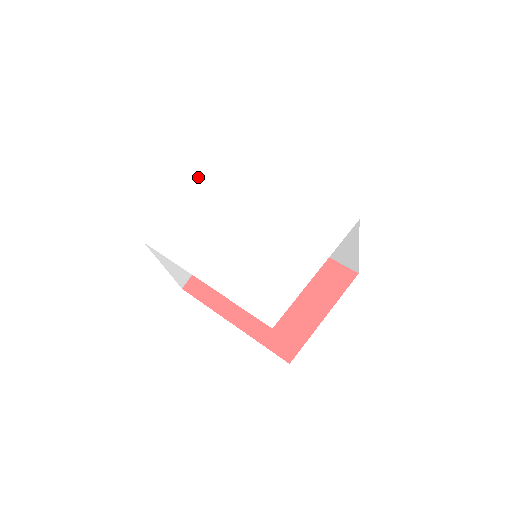
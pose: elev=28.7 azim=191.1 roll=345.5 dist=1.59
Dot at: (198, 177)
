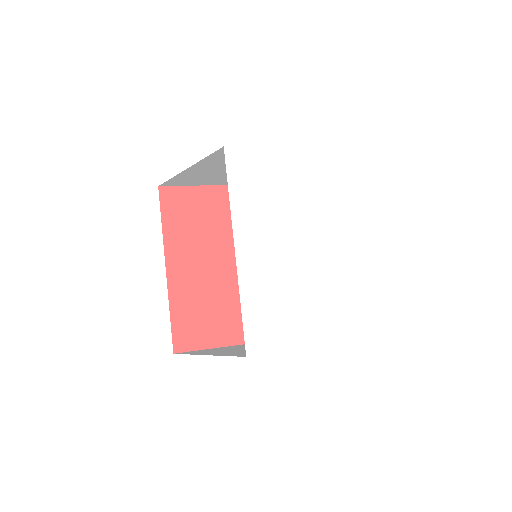
Dot at: (306, 155)
